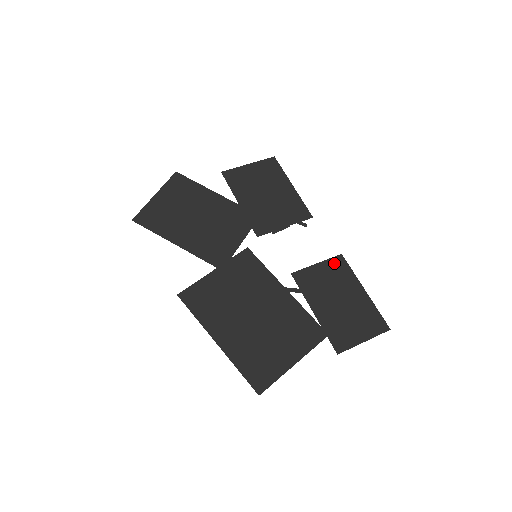
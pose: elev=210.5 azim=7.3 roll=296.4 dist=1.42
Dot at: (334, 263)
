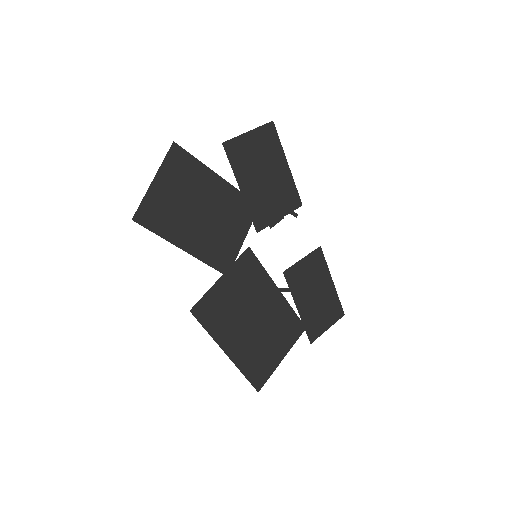
Dot at: (315, 257)
